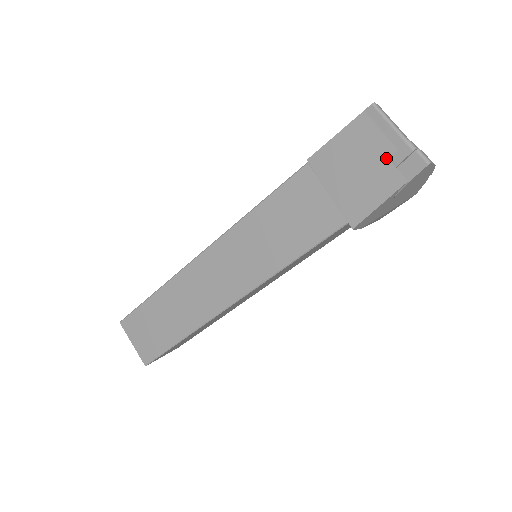
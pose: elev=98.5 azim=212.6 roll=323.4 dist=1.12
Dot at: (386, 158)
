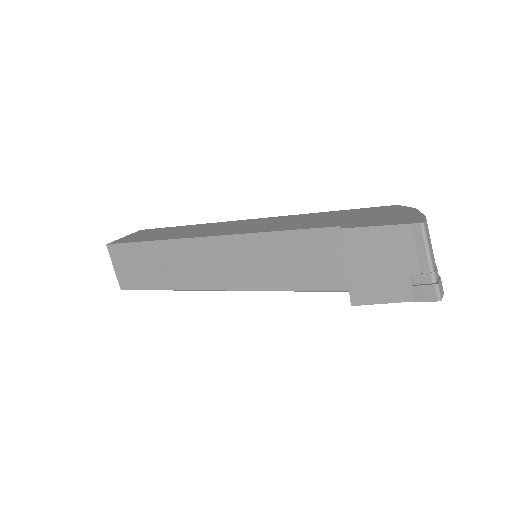
Dot at: (408, 273)
